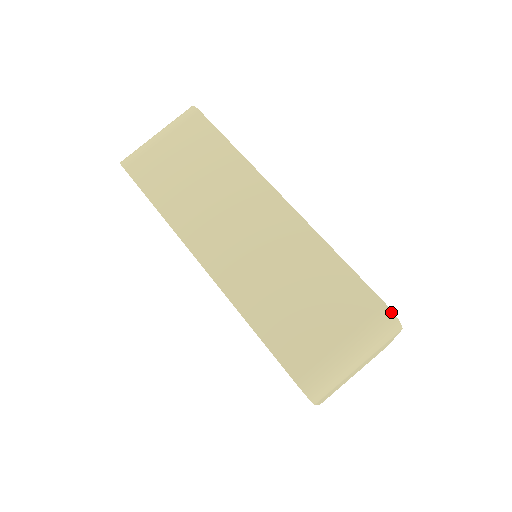
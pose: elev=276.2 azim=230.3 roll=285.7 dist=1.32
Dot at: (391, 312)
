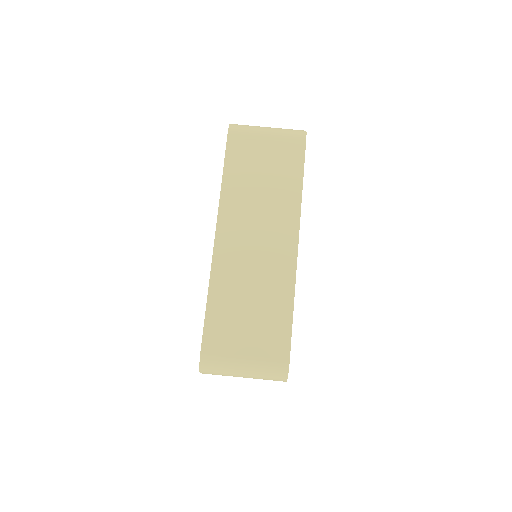
Dot at: (288, 368)
